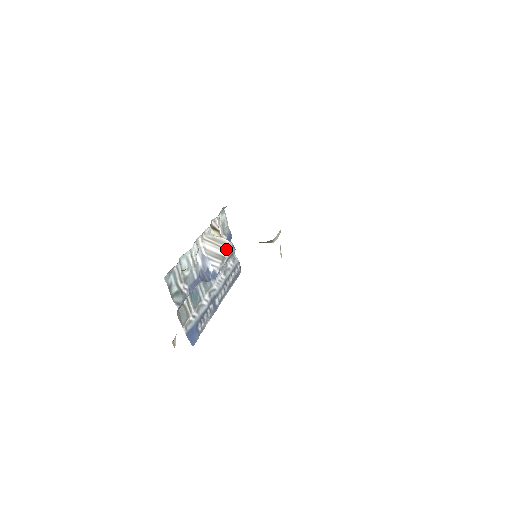
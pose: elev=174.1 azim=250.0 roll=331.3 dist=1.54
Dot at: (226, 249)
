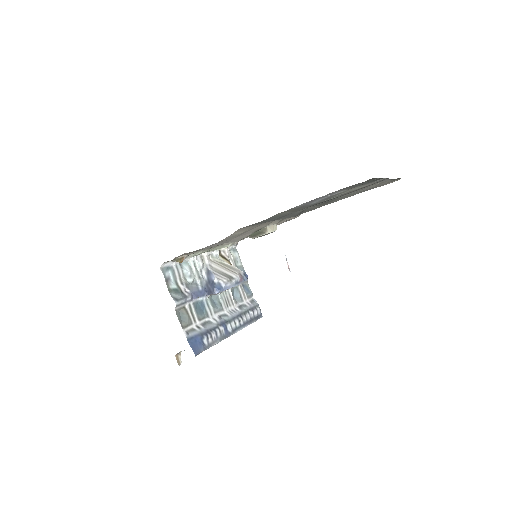
Dot at: (235, 273)
